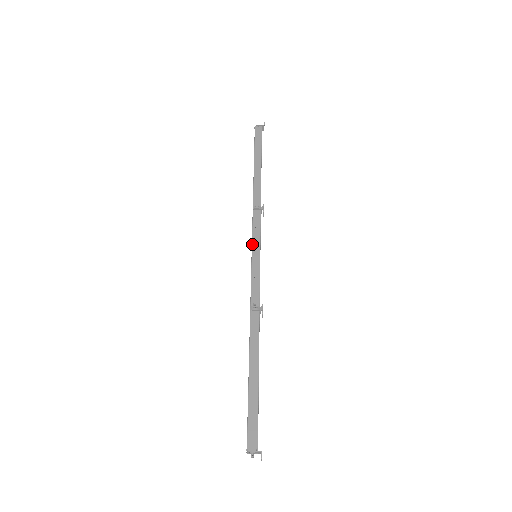
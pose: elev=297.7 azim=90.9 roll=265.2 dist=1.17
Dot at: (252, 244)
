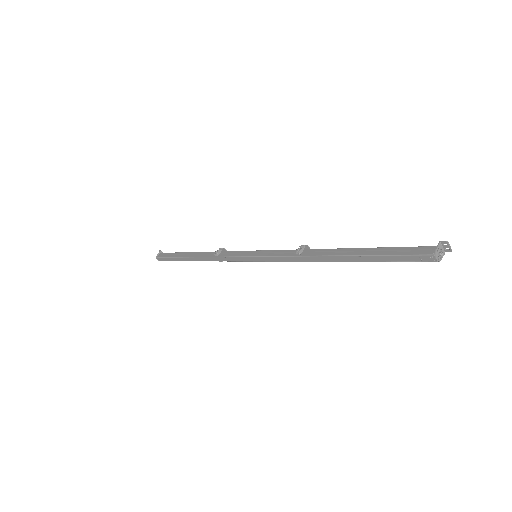
Dot at: (244, 256)
